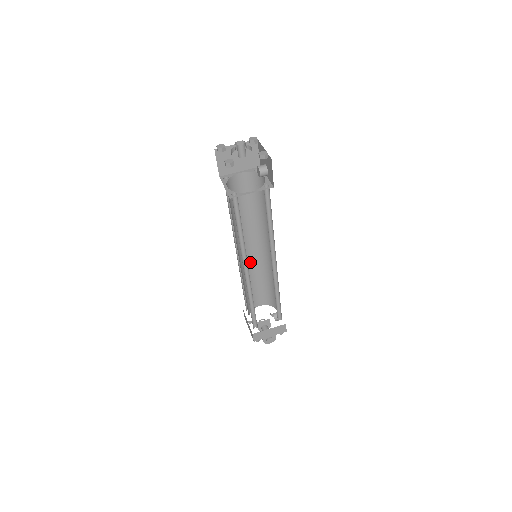
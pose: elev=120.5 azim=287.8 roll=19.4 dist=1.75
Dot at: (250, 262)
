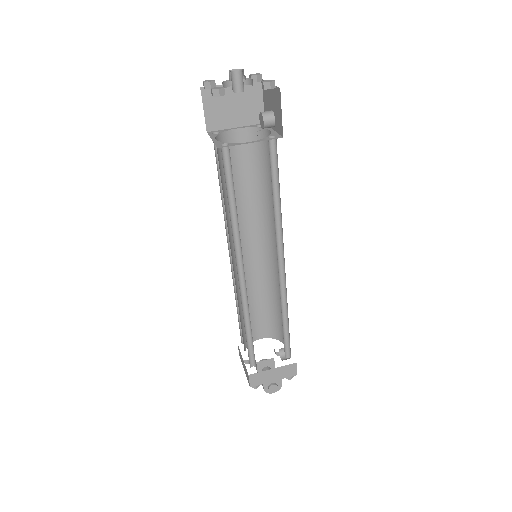
Dot at: (248, 270)
